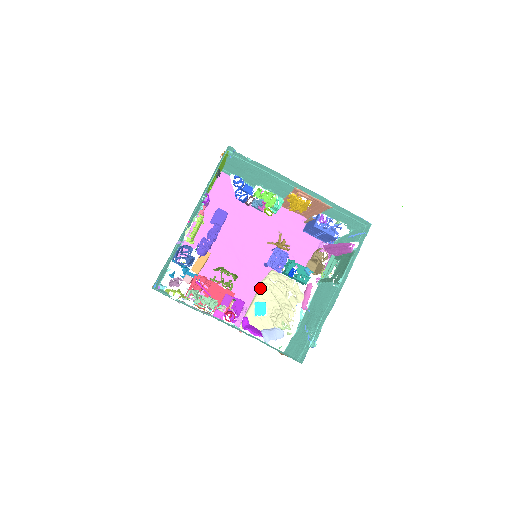
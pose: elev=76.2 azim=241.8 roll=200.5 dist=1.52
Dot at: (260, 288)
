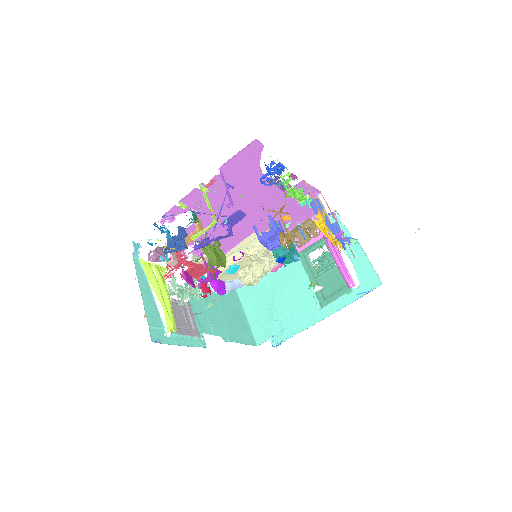
Dot at: (241, 255)
